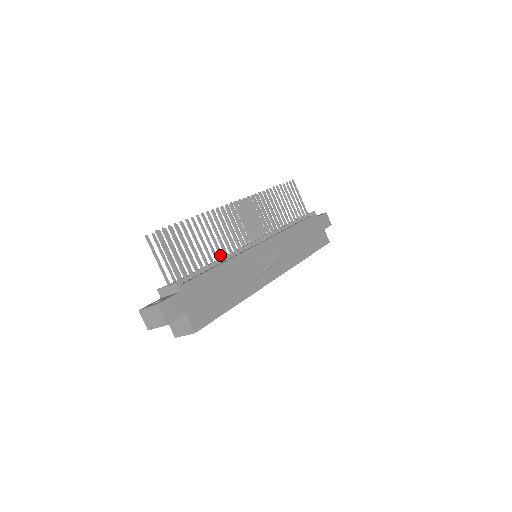
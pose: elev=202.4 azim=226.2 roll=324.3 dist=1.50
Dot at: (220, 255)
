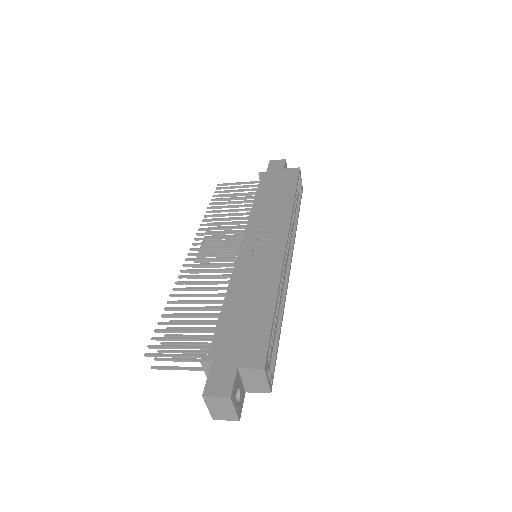
Dot at: (220, 296)
